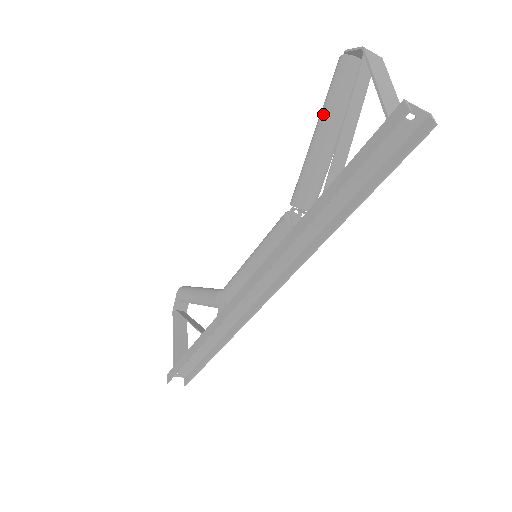
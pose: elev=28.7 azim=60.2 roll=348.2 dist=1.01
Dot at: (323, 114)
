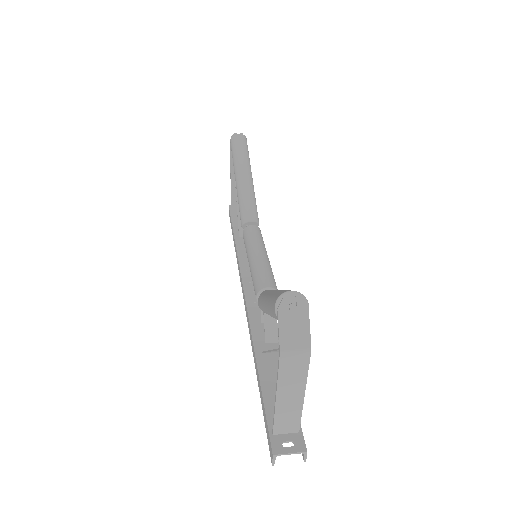
Dot at: (267, 309)
